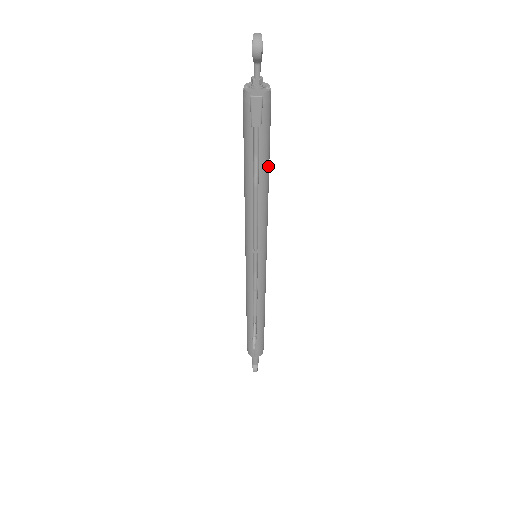
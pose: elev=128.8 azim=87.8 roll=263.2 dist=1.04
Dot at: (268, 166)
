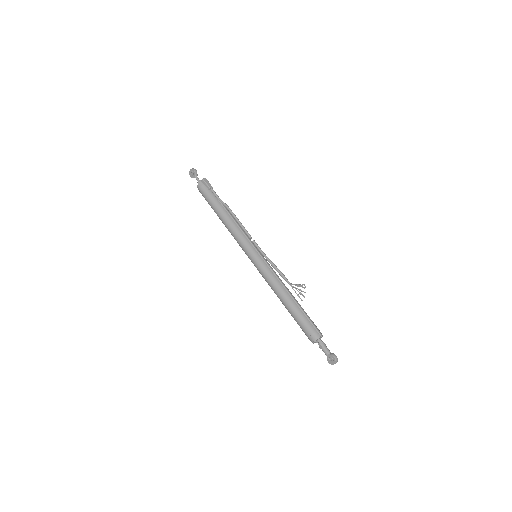
Dot at: occluded
